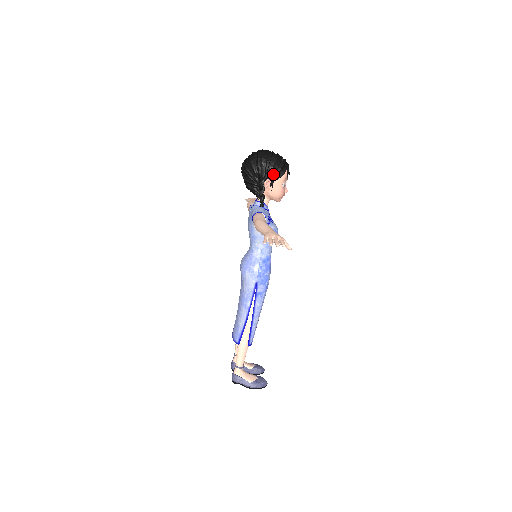
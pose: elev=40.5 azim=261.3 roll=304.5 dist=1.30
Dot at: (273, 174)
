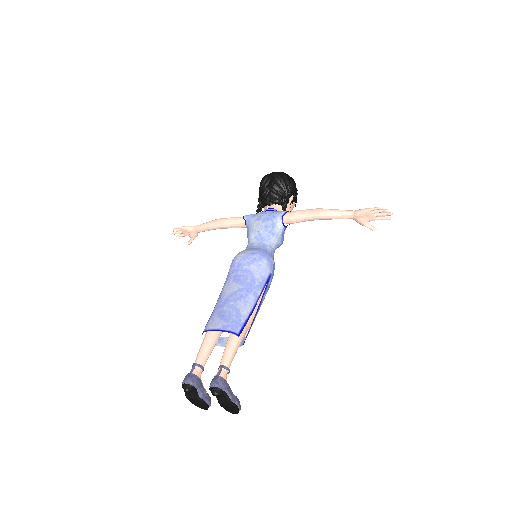
Dot at: (296, 195)
